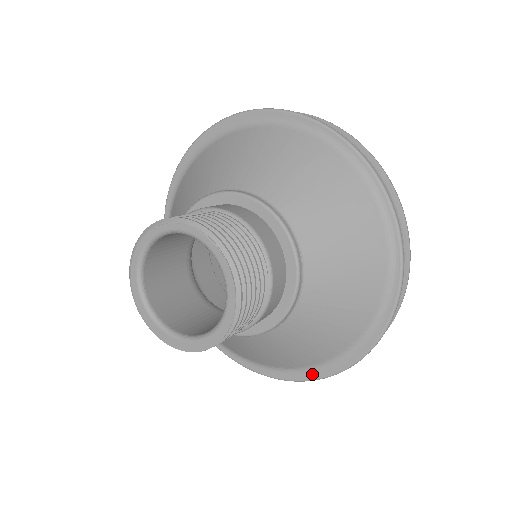
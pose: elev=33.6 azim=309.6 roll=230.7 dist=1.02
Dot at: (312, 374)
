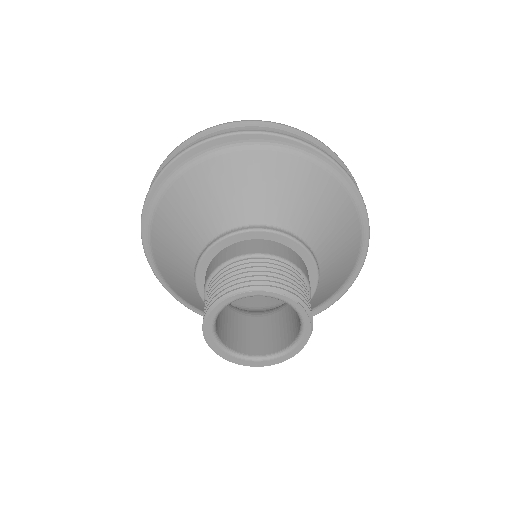
Dot at: occluded
